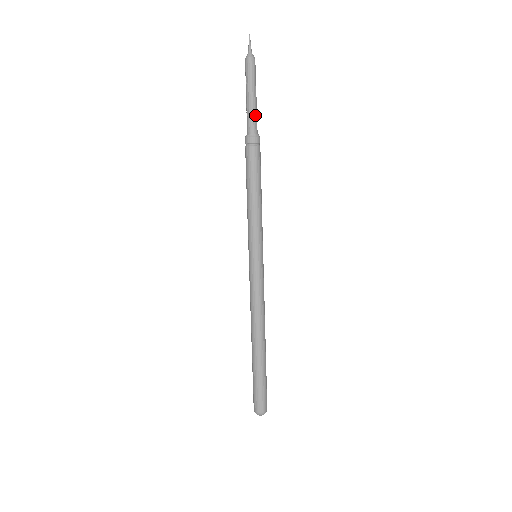
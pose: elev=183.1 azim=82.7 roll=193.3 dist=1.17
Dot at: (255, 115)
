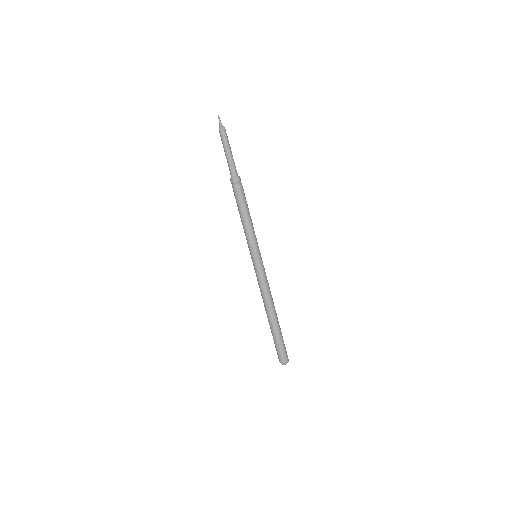
Dot at: (232, 164)
